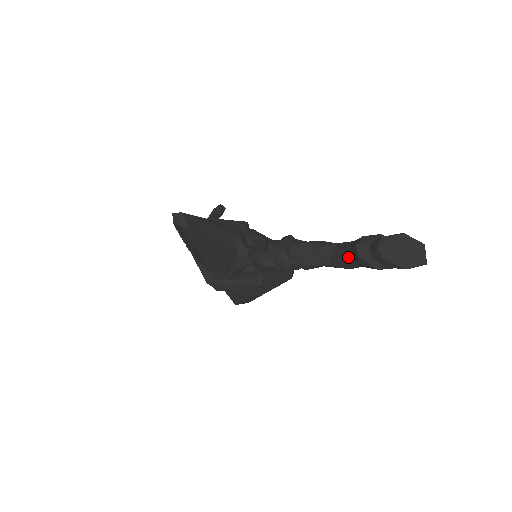
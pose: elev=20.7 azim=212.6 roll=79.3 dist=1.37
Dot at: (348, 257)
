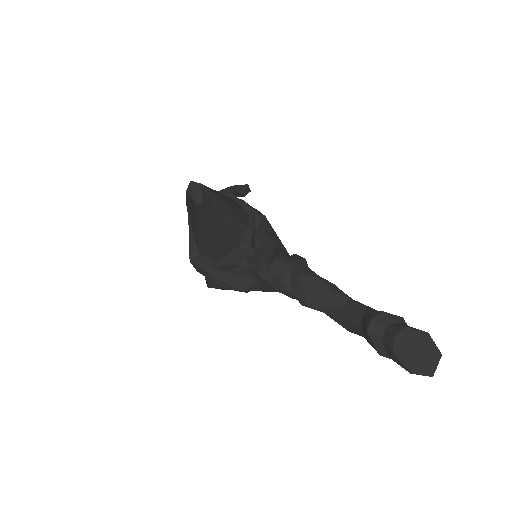
Dot at: (355, 322)
